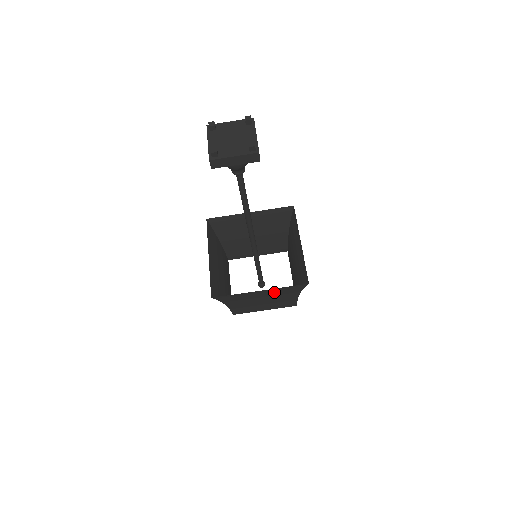
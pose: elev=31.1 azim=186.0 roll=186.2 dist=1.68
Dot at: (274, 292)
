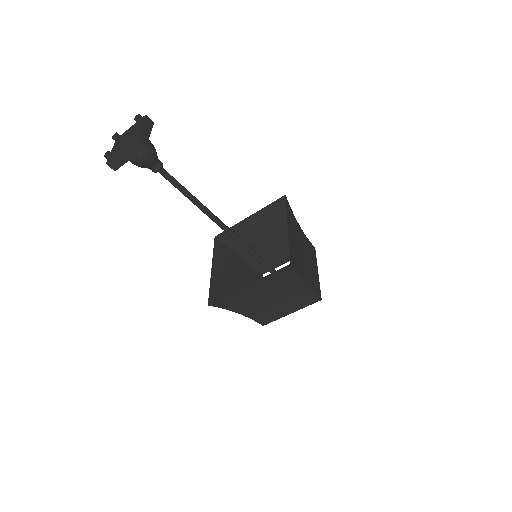
Dot at: (269, 285)
